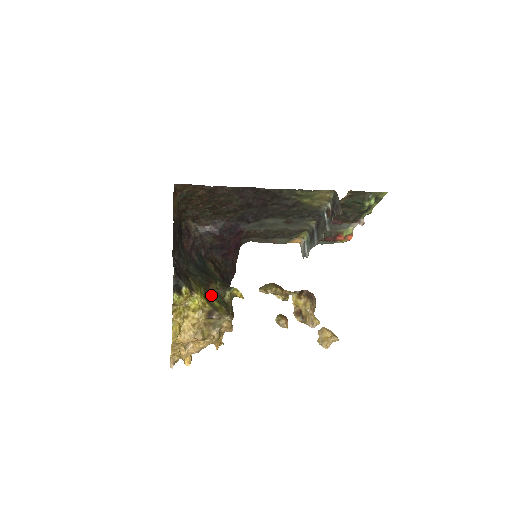
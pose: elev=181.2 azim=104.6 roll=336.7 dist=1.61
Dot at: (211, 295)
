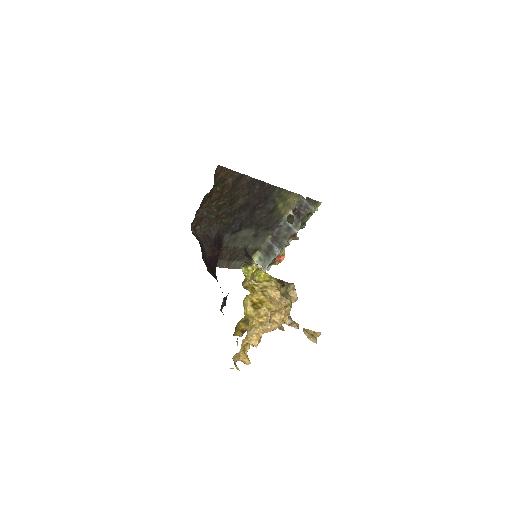
Dot at: occluded
